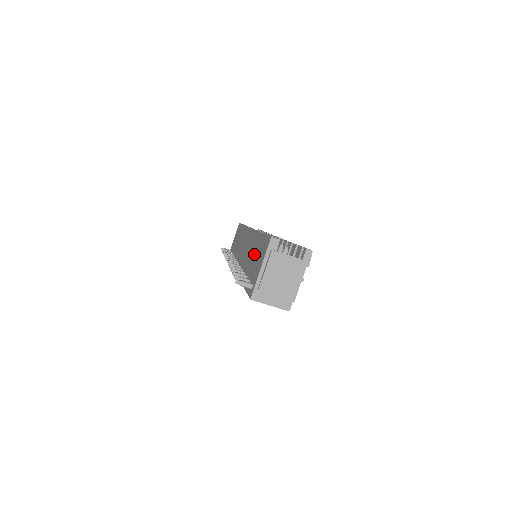
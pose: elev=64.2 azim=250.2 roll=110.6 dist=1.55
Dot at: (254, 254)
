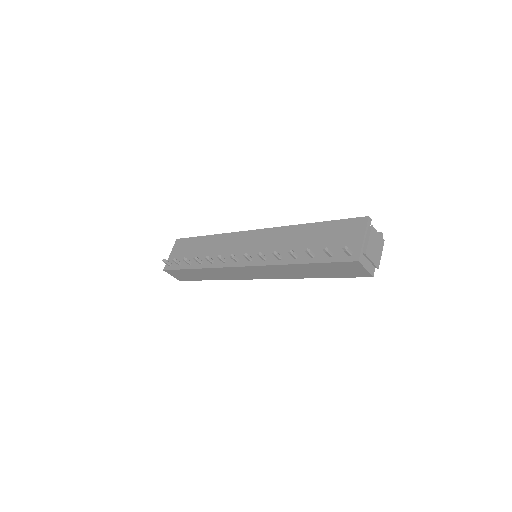
Dot at: (317, 237)
